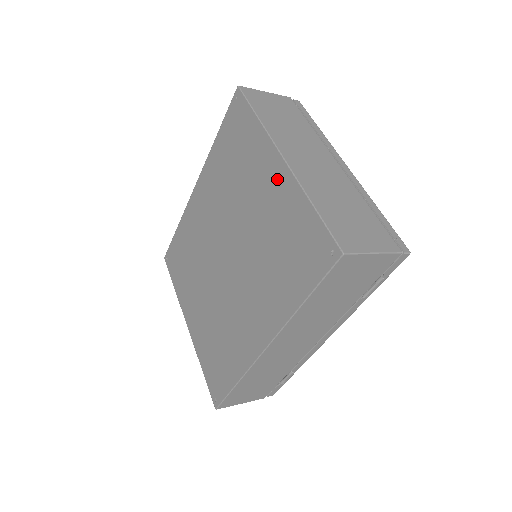
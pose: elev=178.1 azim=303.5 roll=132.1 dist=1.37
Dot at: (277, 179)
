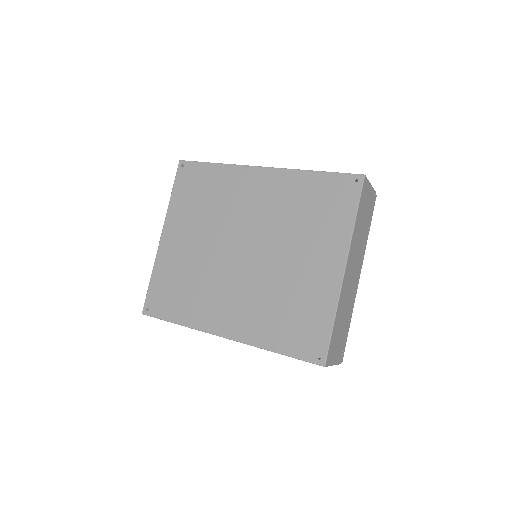
Dot at: (328, 274)
